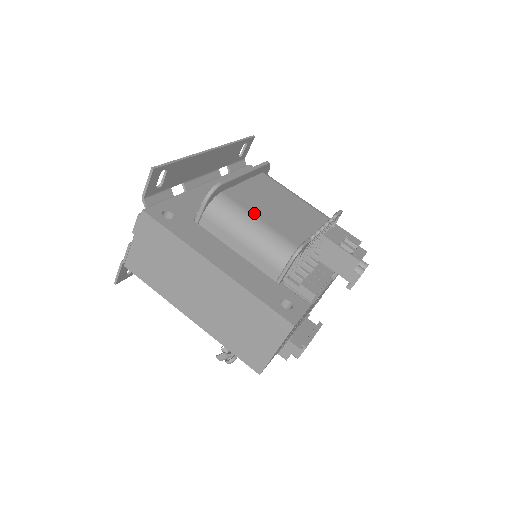
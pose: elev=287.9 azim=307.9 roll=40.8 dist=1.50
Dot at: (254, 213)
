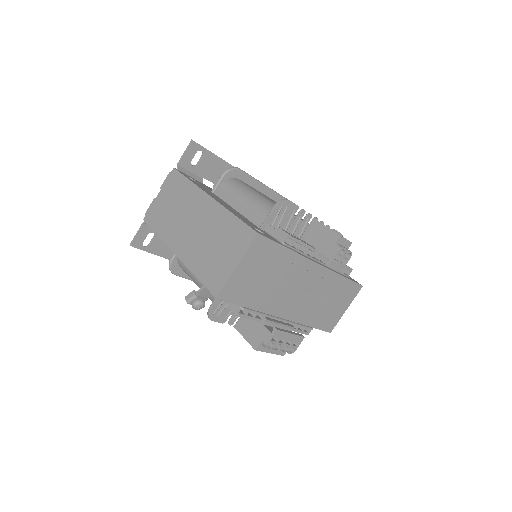
Dot at: occluded
